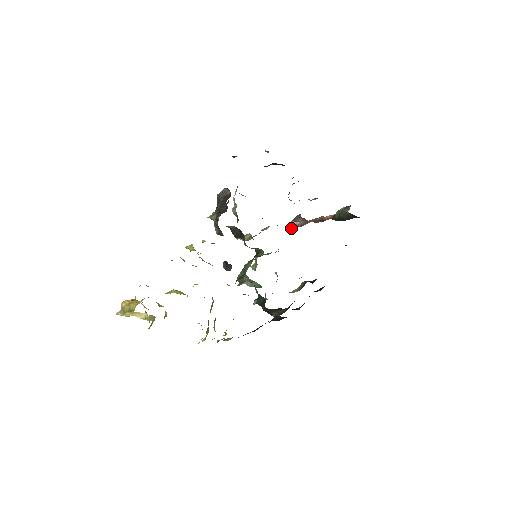
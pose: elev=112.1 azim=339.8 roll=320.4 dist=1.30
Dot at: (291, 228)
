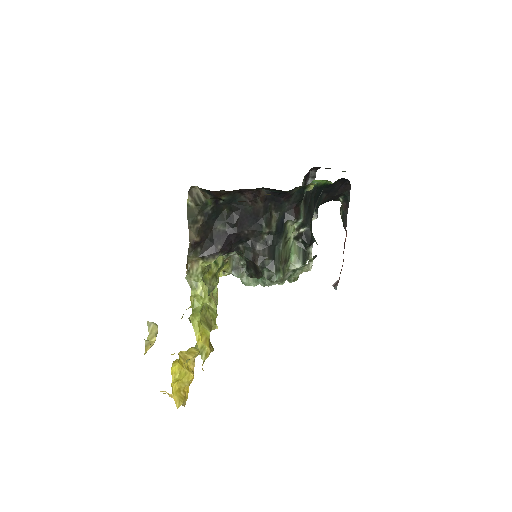
Dot at: (334, 288)
